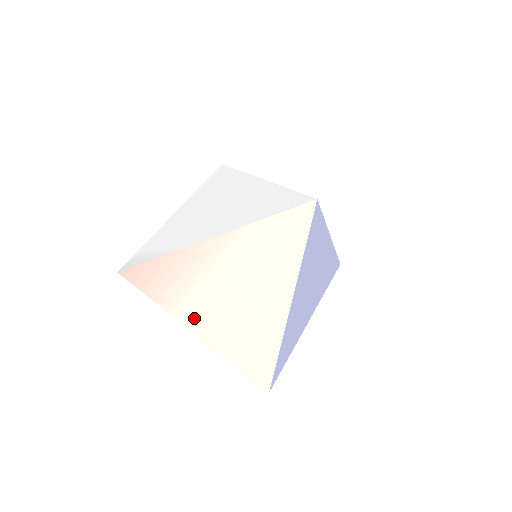
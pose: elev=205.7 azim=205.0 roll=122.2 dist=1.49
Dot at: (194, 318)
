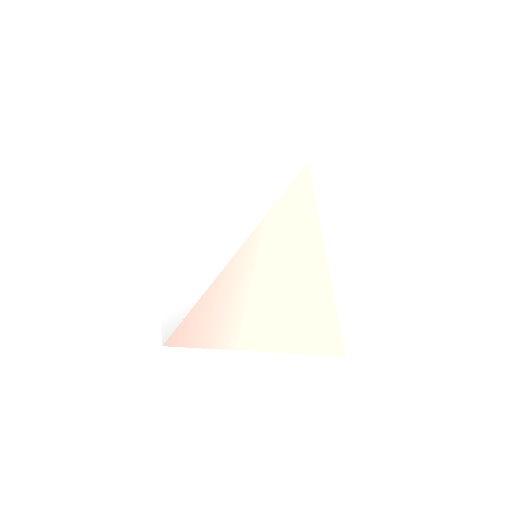
Dot at: (255, 337)
